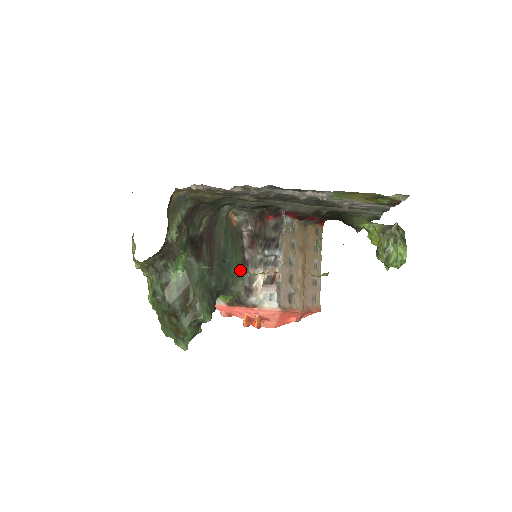
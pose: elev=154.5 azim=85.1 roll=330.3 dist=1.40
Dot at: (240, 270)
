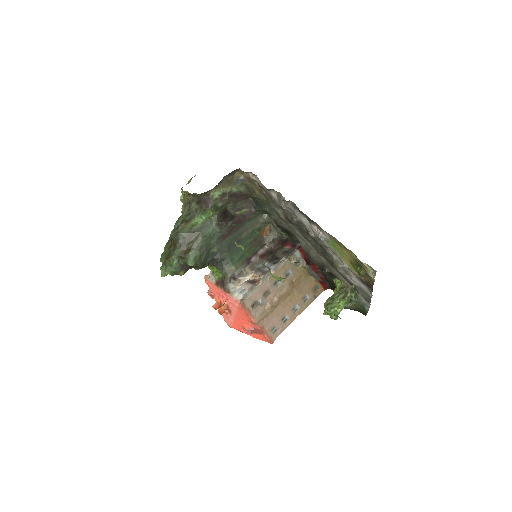
Dot at: (240, 261)
